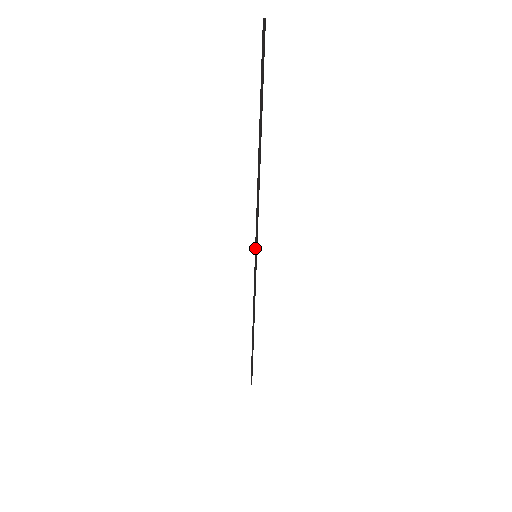
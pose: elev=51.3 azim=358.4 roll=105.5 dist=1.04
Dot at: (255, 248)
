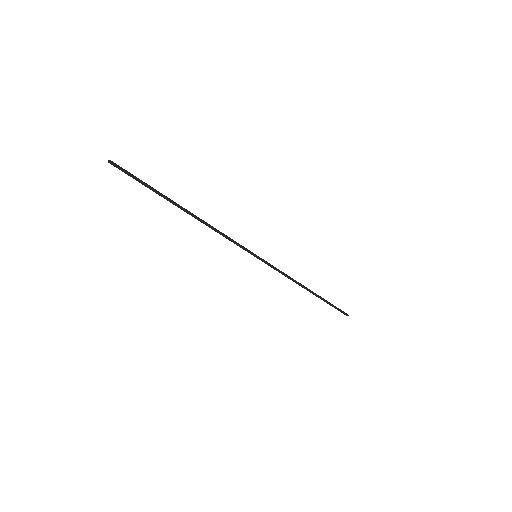
Dot at: (250, 252)
